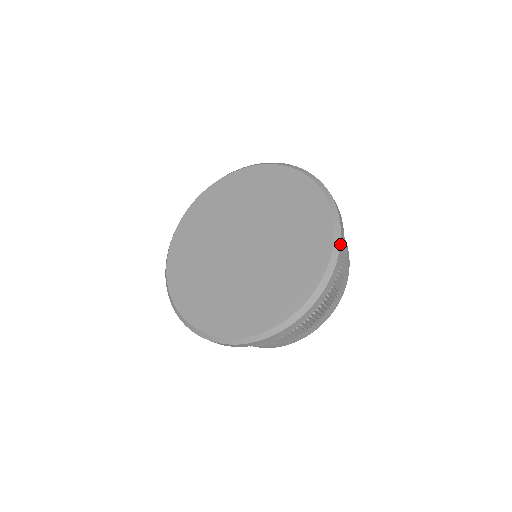
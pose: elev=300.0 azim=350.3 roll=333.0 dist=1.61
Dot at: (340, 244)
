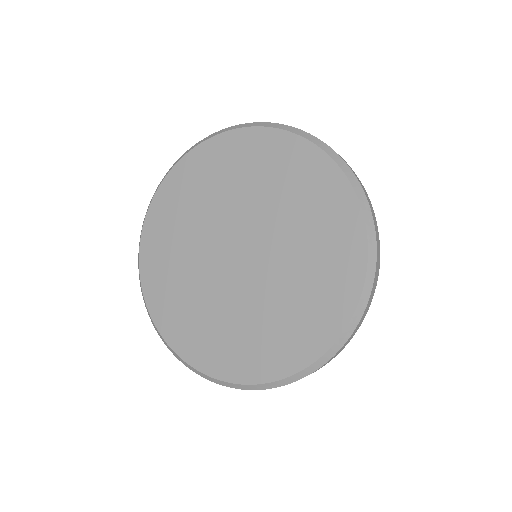
Dot at: (328, 360)
